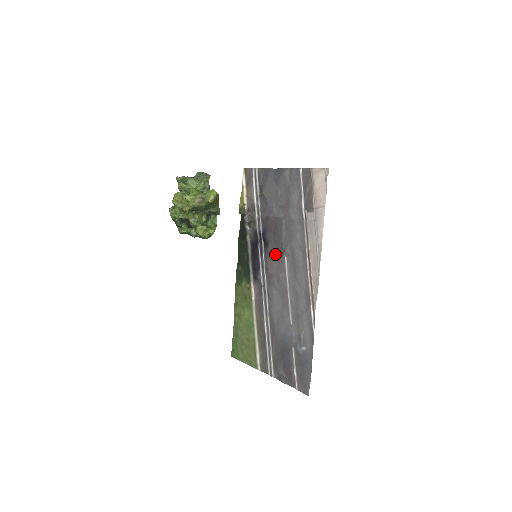
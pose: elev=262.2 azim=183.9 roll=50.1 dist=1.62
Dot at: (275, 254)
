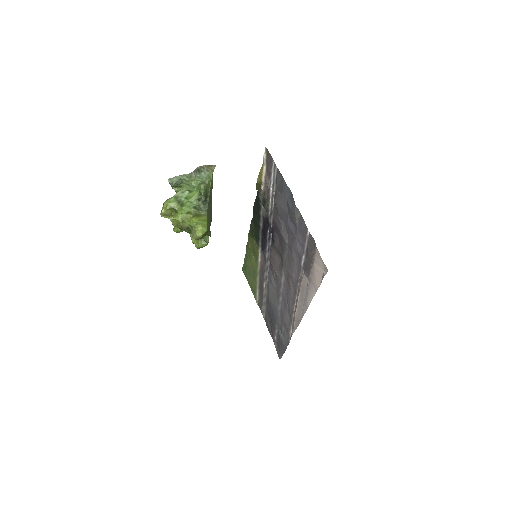
Dot at: (277, 257)
